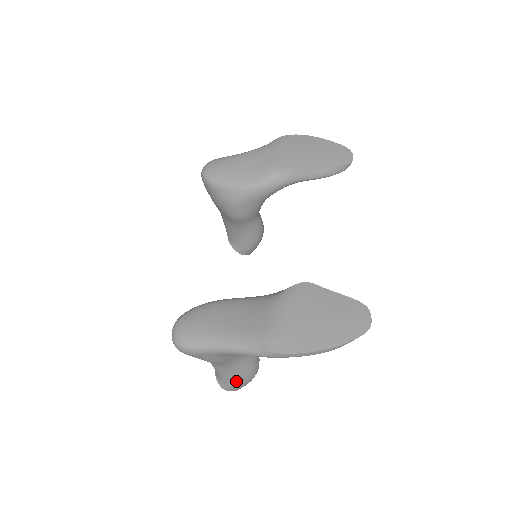
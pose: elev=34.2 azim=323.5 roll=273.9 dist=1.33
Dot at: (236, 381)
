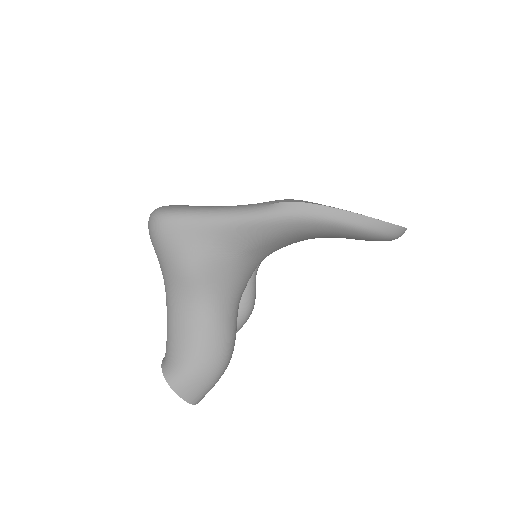
Dot at: (194, 357)
